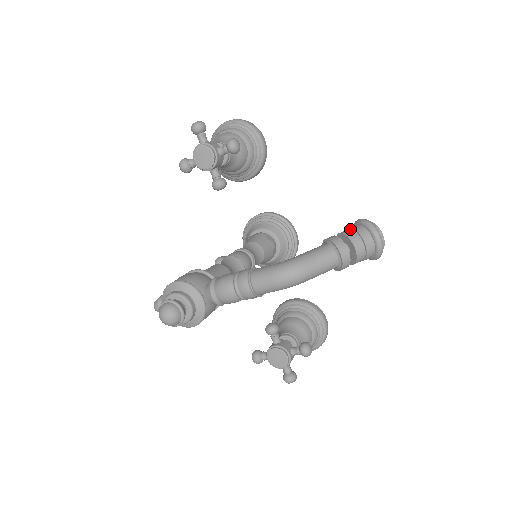
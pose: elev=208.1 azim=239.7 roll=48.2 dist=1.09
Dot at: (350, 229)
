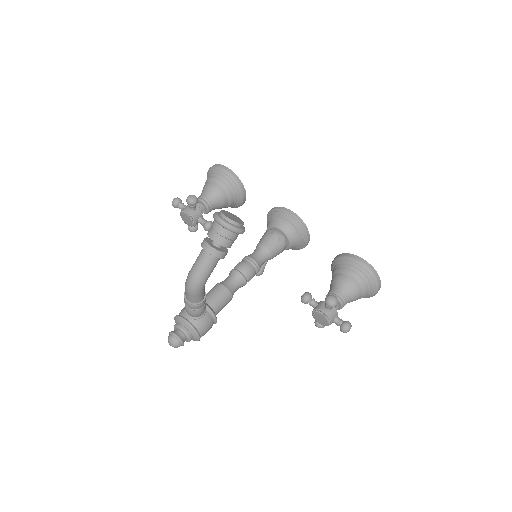
Dot at: (211, 226)
